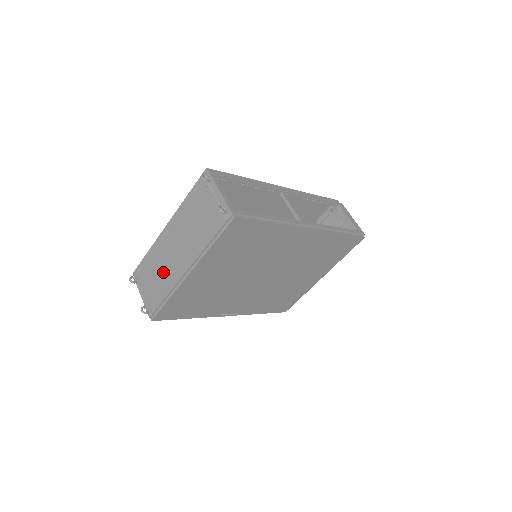
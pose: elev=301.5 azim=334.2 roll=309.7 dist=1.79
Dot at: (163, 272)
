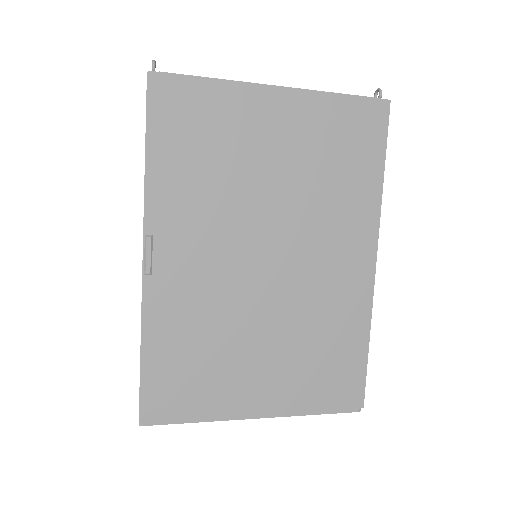
Dot at: occluded
